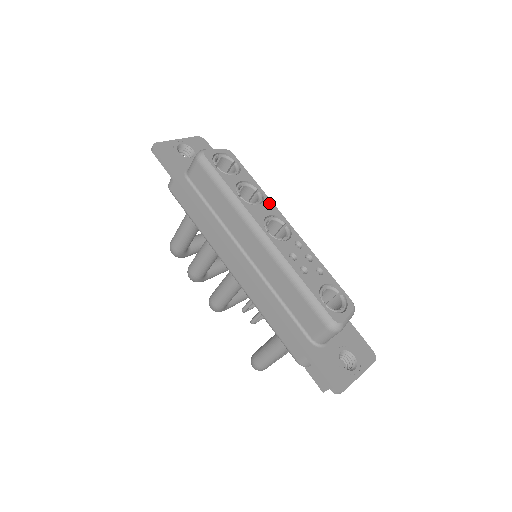
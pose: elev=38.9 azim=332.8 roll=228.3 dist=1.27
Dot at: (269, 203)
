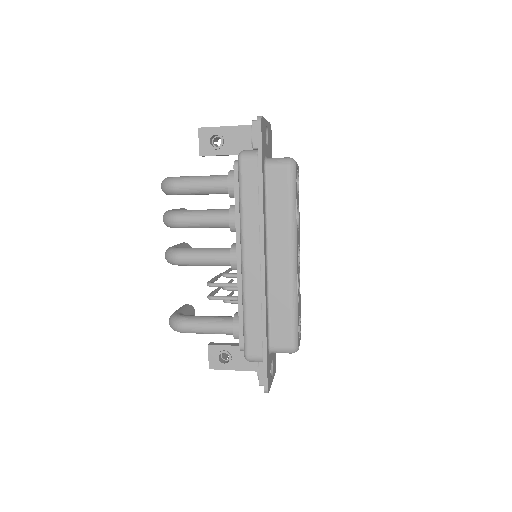
Dot at: (299, 231)
